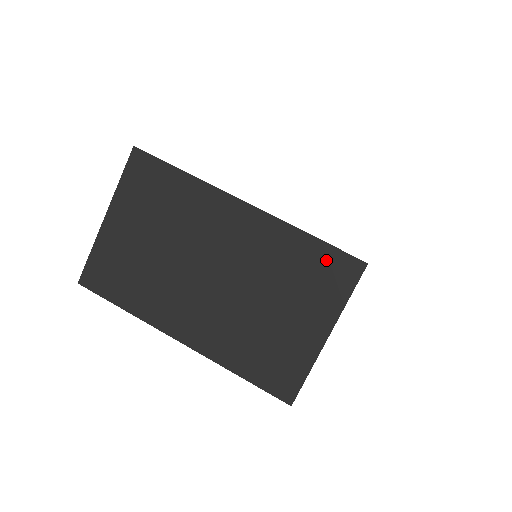
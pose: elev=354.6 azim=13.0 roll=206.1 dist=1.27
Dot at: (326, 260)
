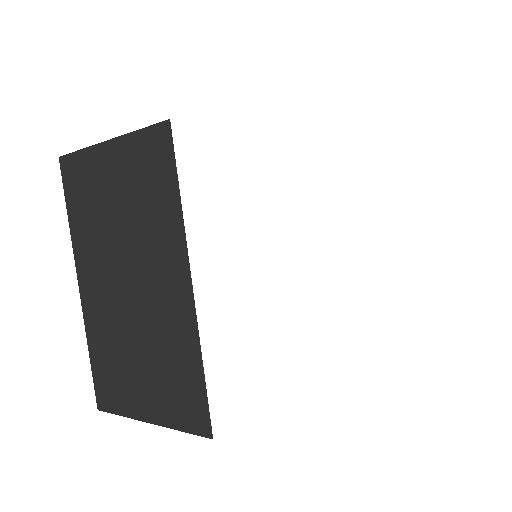
Dot at: (194, 395)
